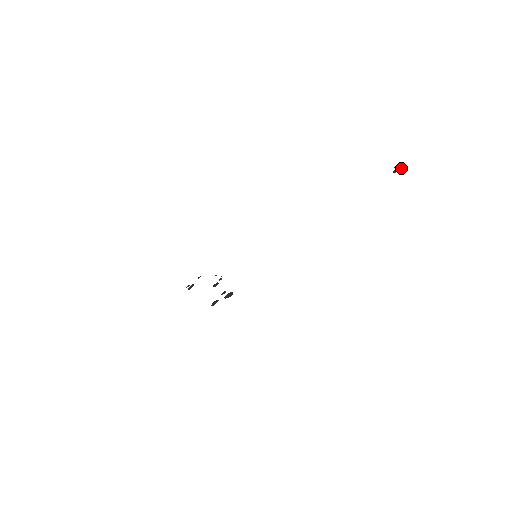
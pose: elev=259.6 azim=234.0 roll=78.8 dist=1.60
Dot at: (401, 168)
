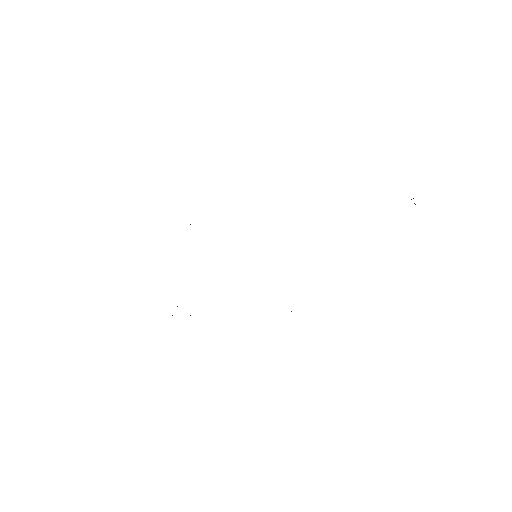
Dot at: occluded
